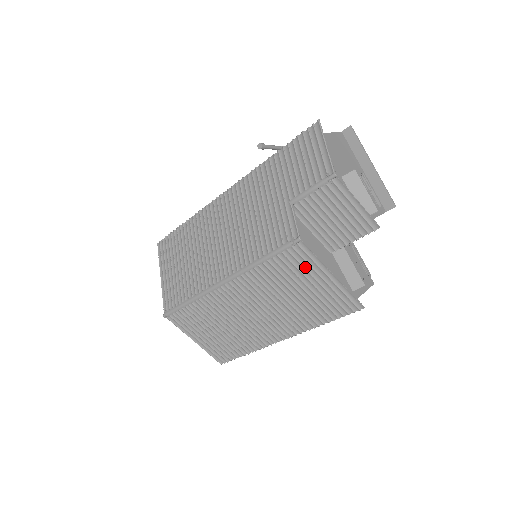
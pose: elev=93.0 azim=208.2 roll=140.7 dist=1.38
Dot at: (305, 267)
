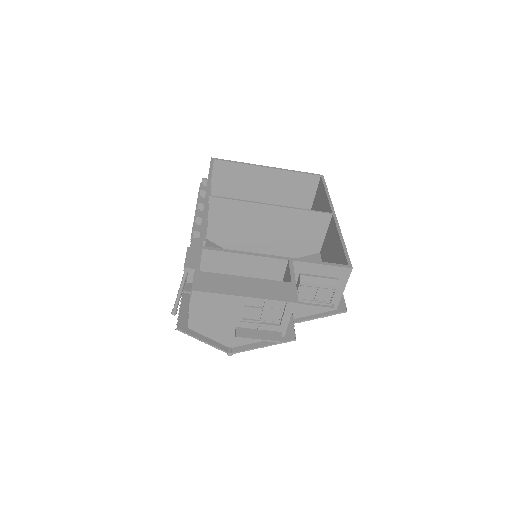
Dot at: occluded
